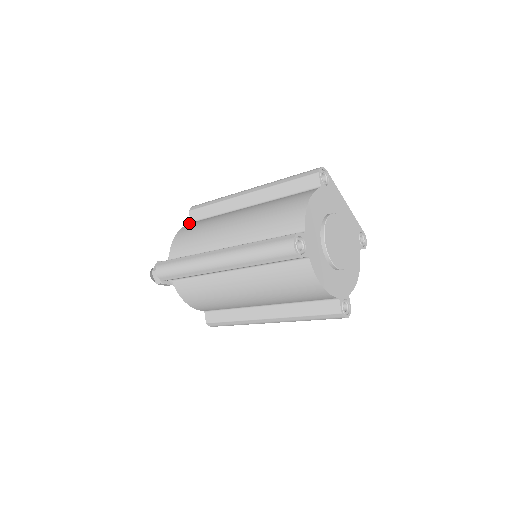
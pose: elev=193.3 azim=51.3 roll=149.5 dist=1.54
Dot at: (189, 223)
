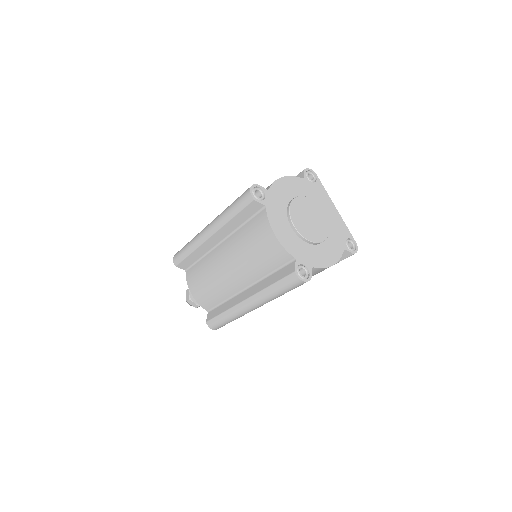
Dot at: occluded
